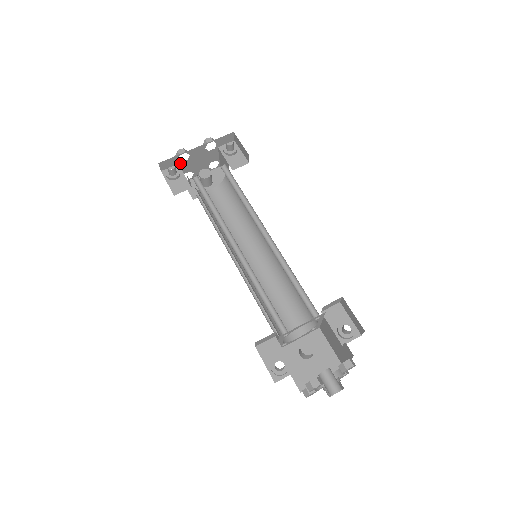
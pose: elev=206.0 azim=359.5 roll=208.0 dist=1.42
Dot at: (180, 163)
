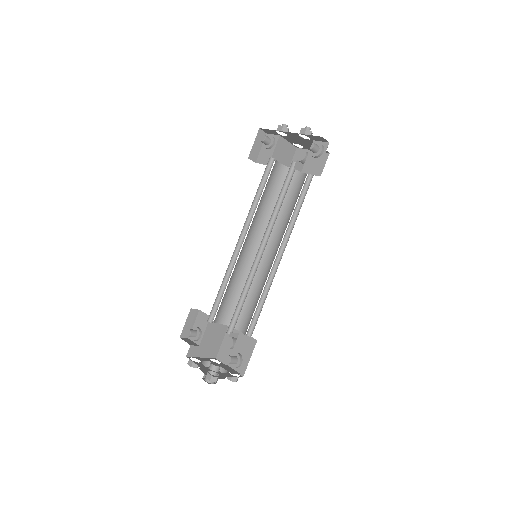
Dot at: occluded
